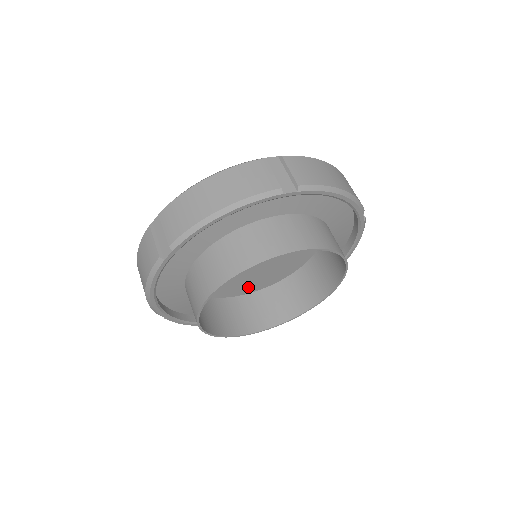
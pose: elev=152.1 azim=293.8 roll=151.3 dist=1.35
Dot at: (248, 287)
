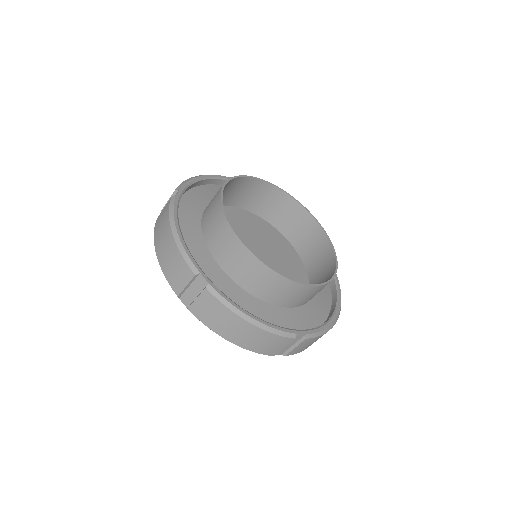
Dot at: occluded
